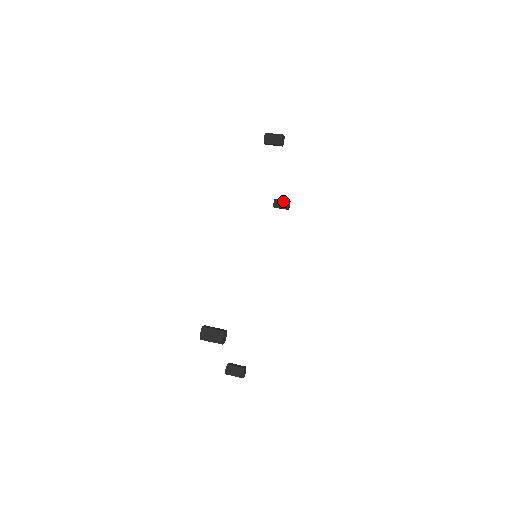
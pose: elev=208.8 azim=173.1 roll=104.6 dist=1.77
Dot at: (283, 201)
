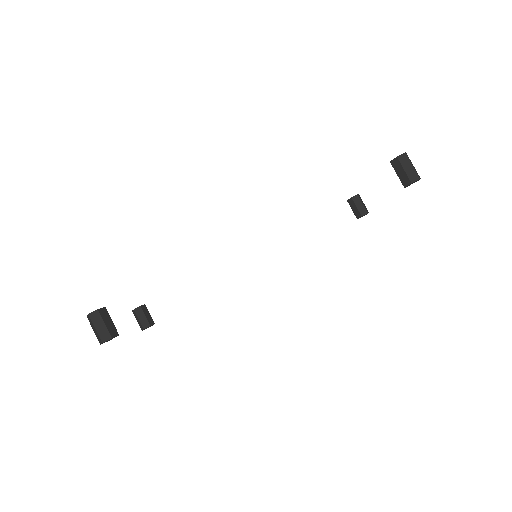
Dot at: (362, 206)
